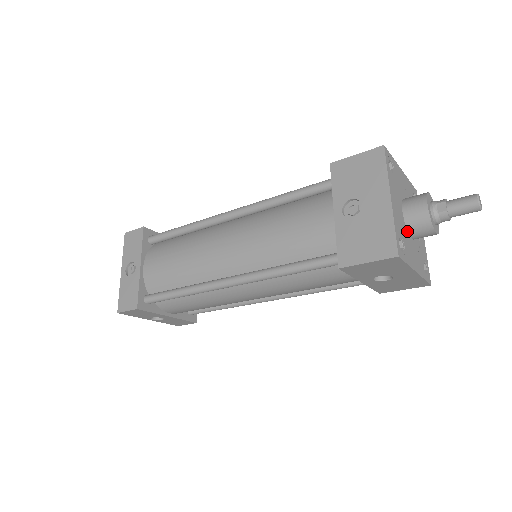
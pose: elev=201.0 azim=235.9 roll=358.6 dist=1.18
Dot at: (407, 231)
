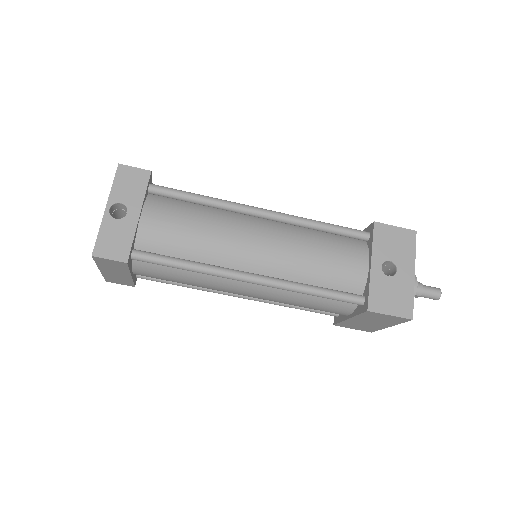
Dot at: occluded
